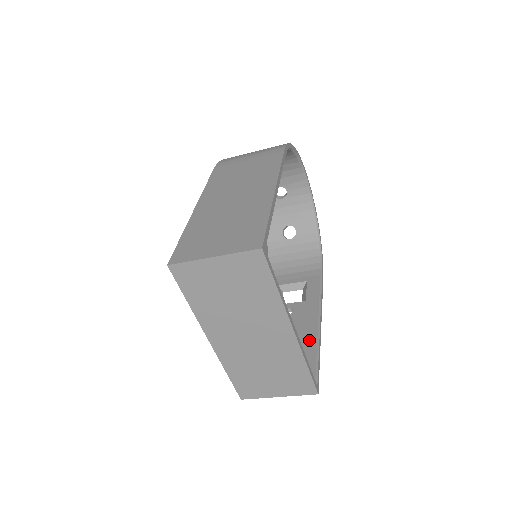
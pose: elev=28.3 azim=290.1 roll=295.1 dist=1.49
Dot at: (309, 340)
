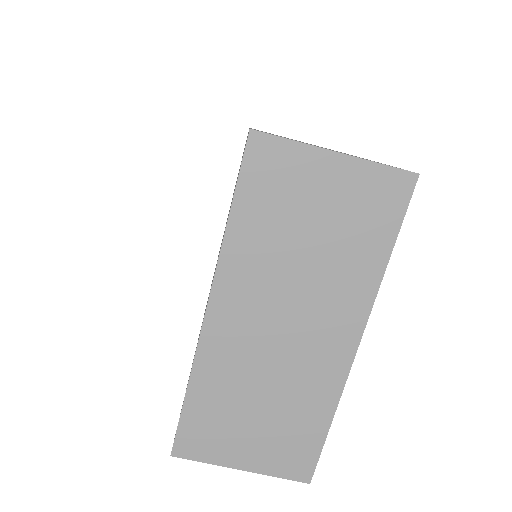
Dot at: occluded
